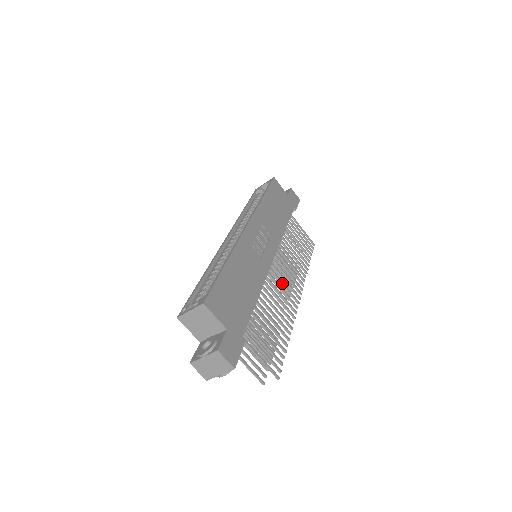
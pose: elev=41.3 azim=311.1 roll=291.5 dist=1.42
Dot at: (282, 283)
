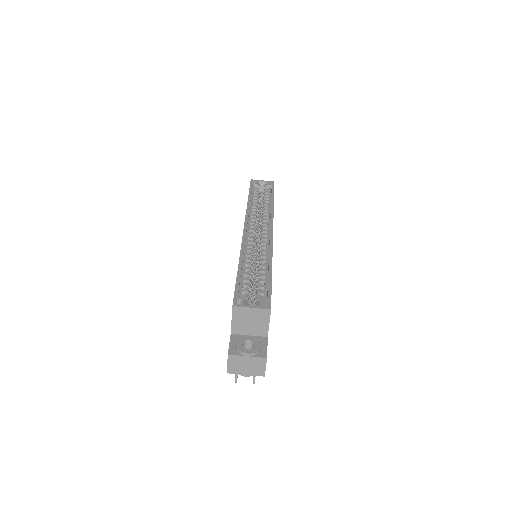
Dot at: occluded
